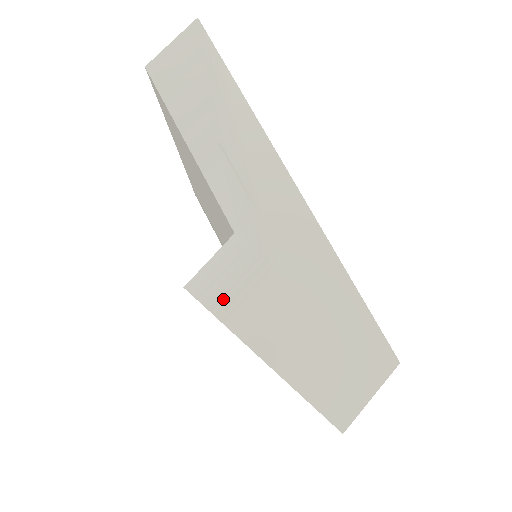
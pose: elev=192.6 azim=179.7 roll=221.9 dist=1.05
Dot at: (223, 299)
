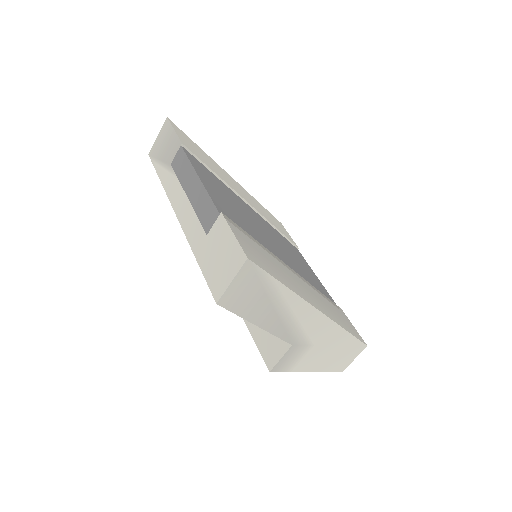
Dot at: (290, 366)
